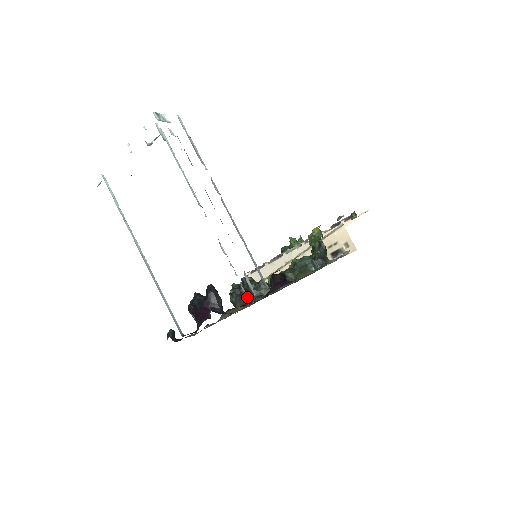
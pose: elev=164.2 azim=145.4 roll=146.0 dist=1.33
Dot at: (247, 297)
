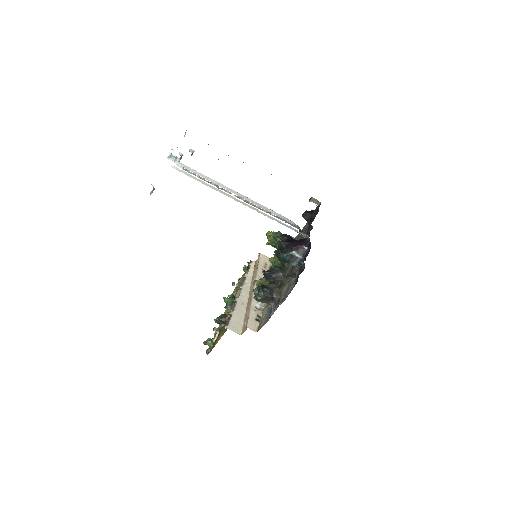
Dot at: (277, 278)
